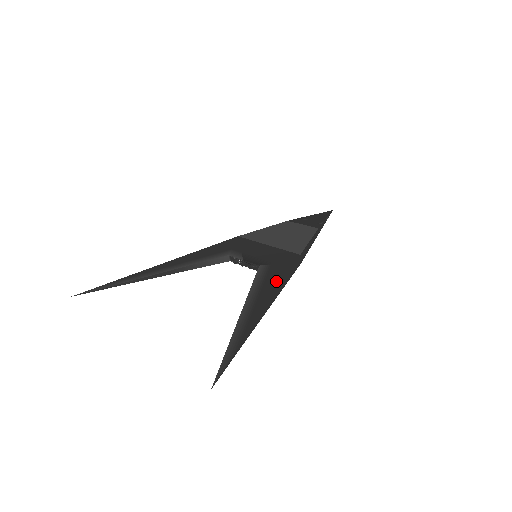
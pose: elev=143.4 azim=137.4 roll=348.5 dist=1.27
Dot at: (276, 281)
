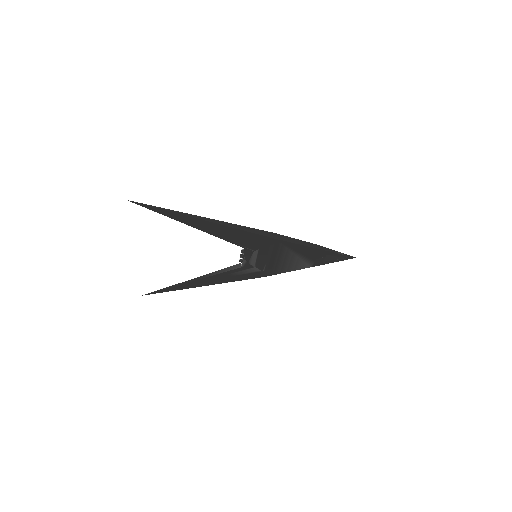
Dot at: occluded
